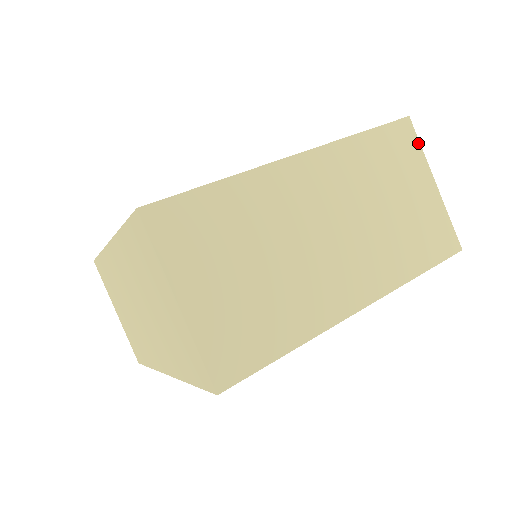
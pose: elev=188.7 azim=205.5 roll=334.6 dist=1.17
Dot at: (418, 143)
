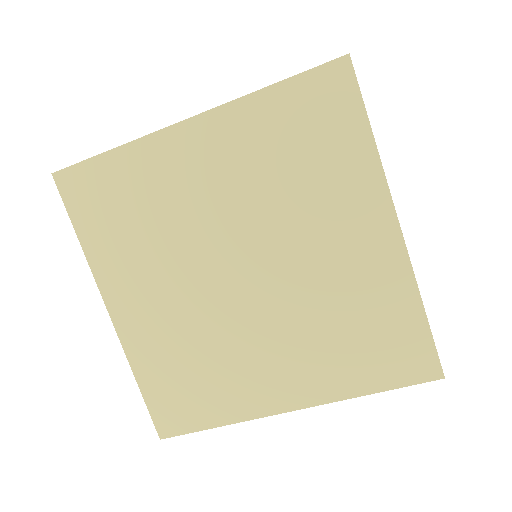
Dot at: occluded
